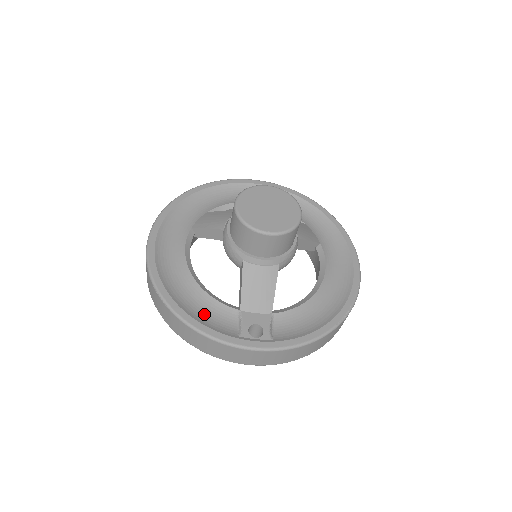
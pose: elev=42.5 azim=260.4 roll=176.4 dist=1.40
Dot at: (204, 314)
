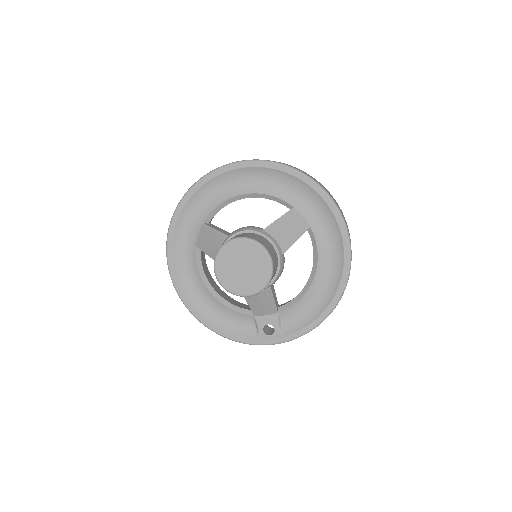
Dot at: (230, 323)
